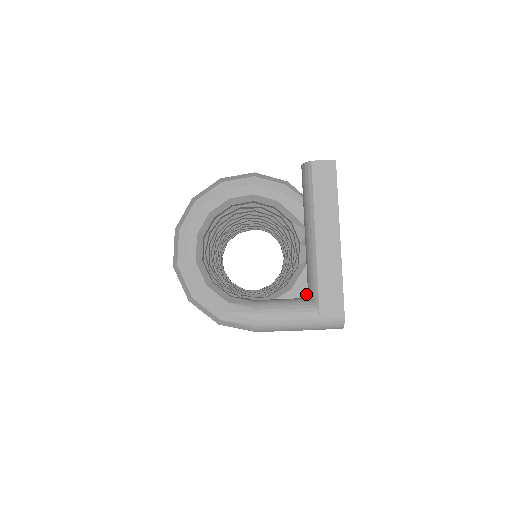
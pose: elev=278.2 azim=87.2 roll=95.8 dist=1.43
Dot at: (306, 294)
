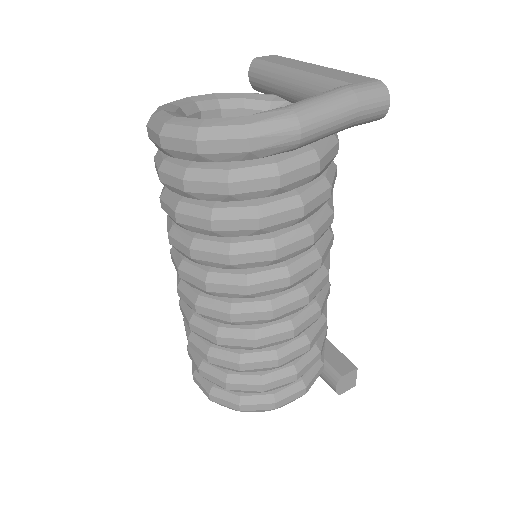
Dot at: occluded
